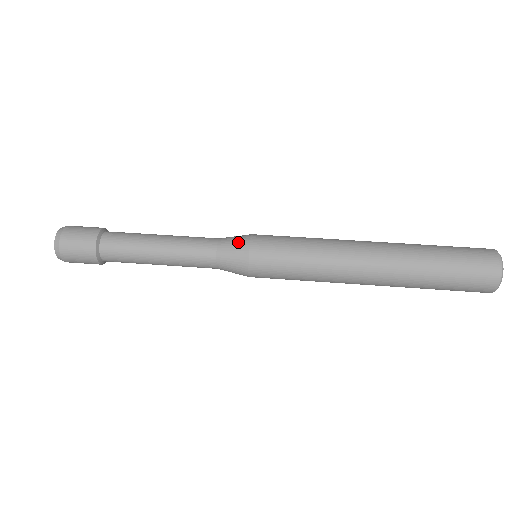
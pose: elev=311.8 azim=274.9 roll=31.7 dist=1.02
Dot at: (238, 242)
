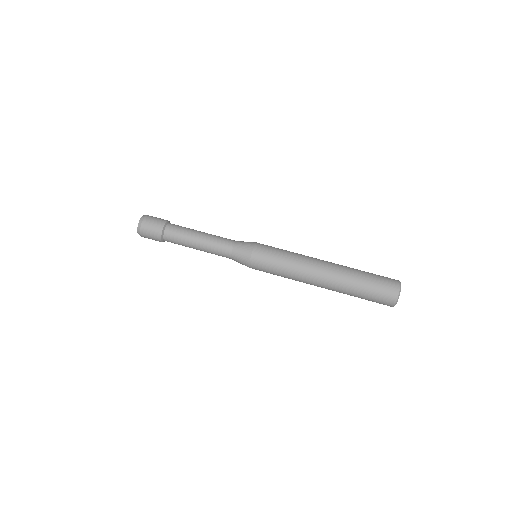
Dot at: (243, 258)
